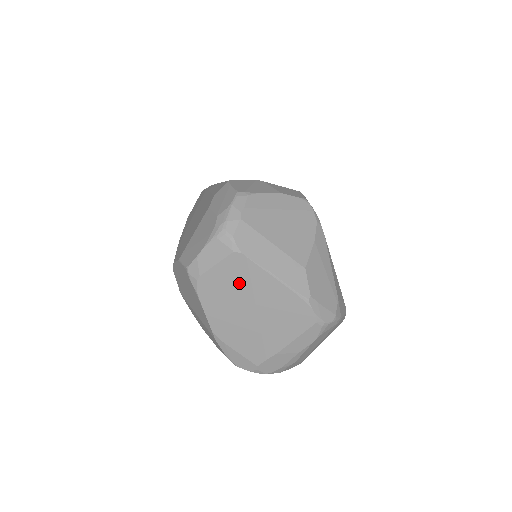
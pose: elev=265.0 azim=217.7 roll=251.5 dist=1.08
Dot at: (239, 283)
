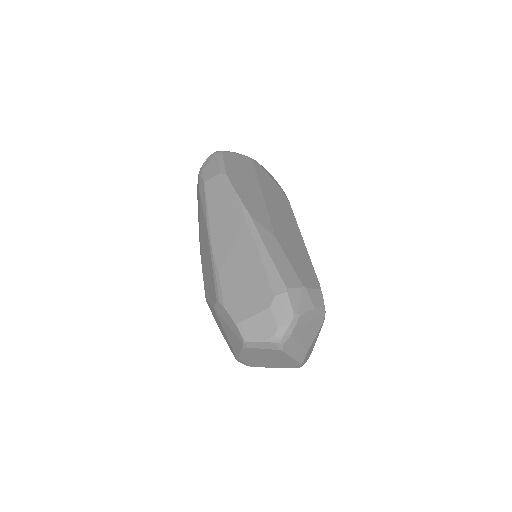
Dot at: (271, 354)
